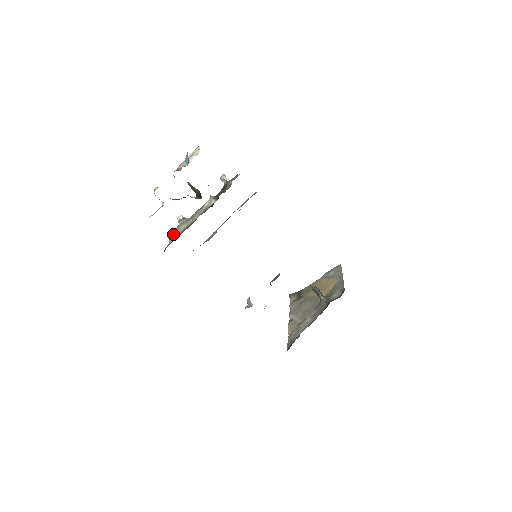
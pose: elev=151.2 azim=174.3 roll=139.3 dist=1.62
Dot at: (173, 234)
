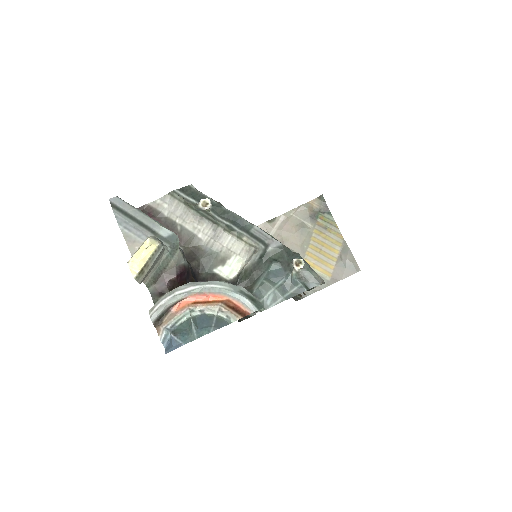
Dot at: (180, 196)
